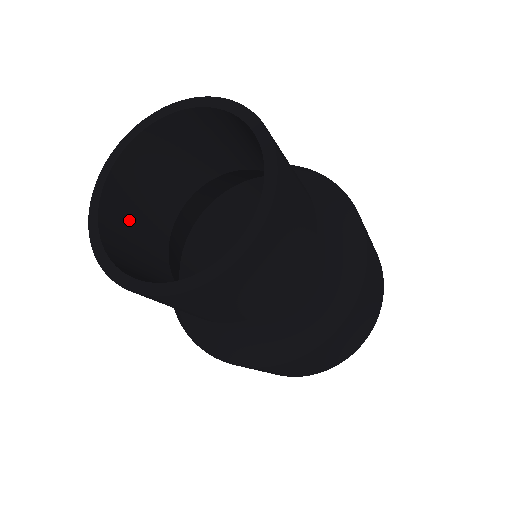
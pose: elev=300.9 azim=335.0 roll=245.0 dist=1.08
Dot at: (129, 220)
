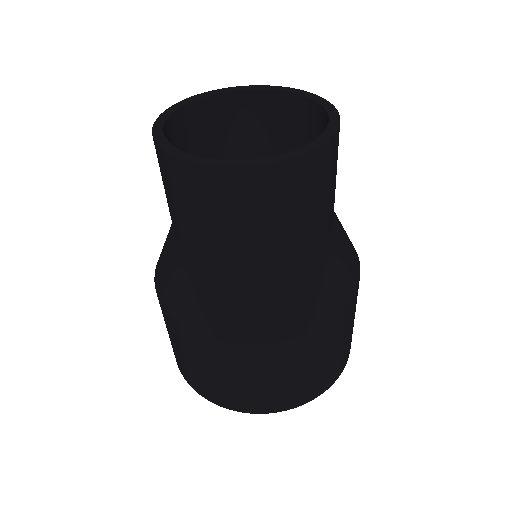
Dot at: occluded
